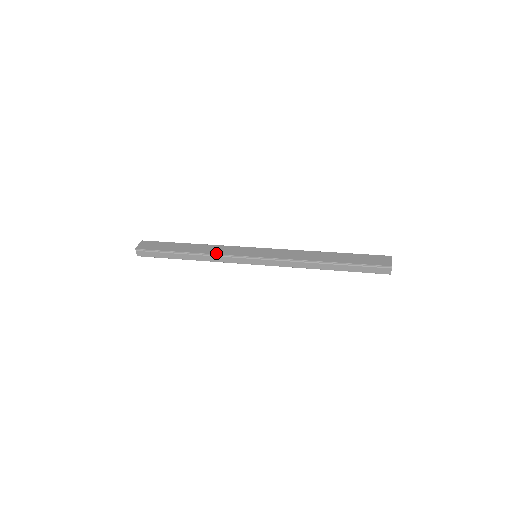
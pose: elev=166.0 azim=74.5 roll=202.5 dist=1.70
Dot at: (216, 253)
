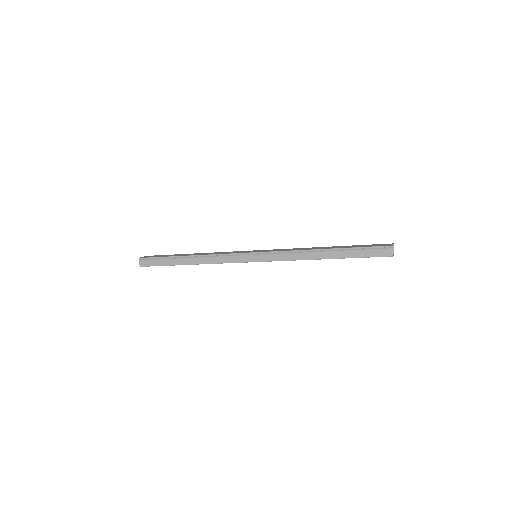
Dot at: (216, 253)
